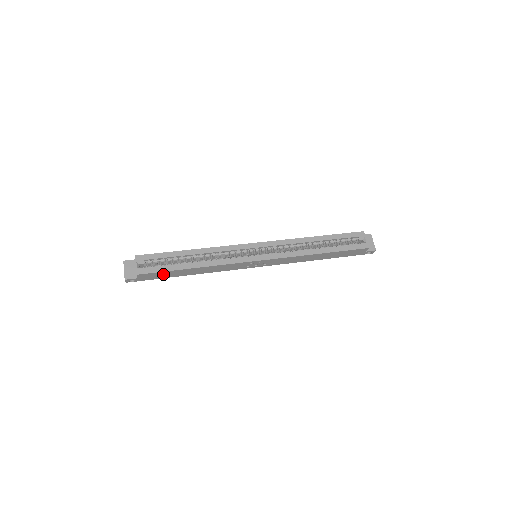
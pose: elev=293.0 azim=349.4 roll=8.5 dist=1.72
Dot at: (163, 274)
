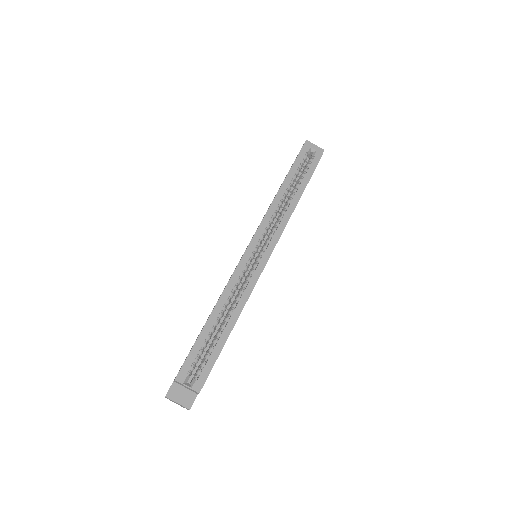
Dot at: occluded
